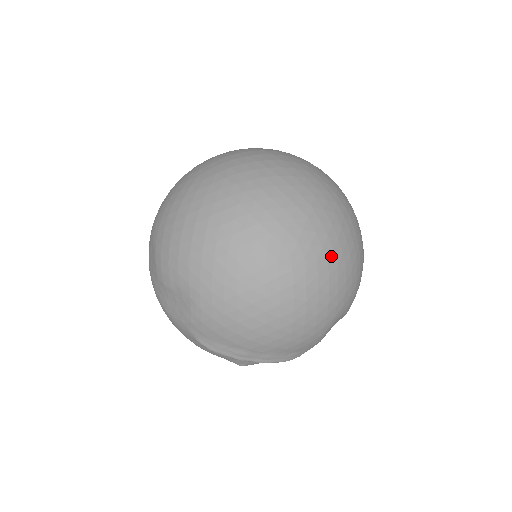
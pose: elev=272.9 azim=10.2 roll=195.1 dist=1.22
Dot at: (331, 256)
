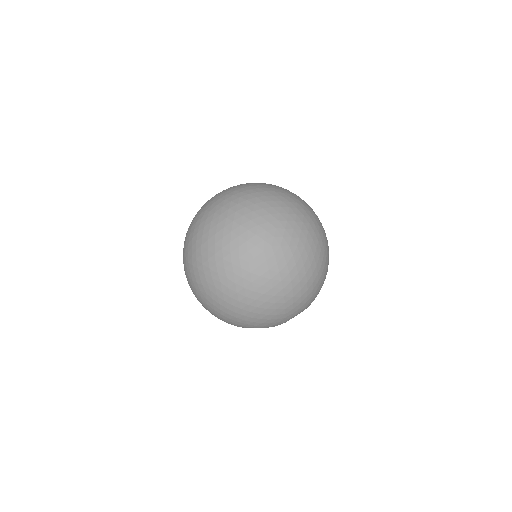
Dot at: (230, 307)
